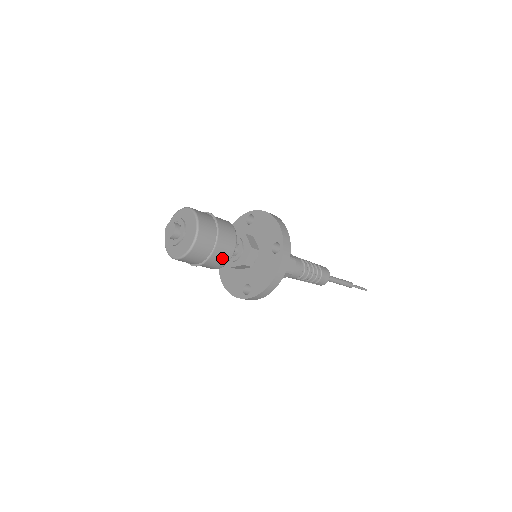
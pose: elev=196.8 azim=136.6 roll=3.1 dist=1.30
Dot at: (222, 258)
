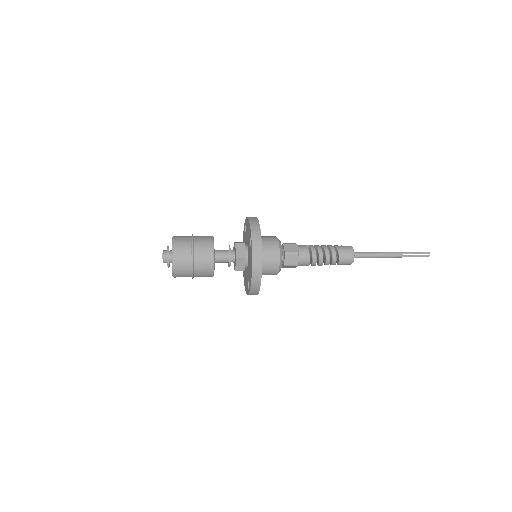
Dot at: occluded
